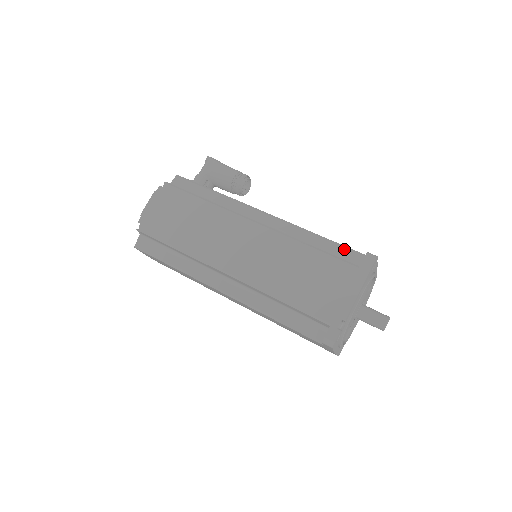
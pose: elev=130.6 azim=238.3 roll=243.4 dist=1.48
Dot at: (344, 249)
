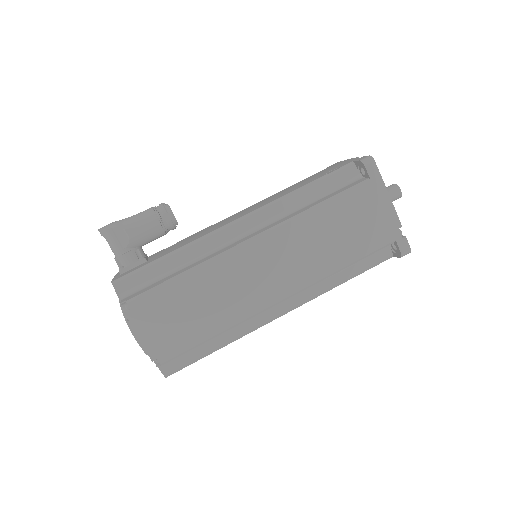
Dot at: (333, 176)
